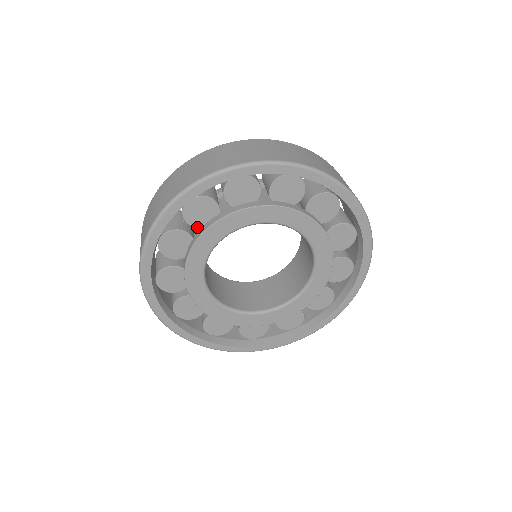
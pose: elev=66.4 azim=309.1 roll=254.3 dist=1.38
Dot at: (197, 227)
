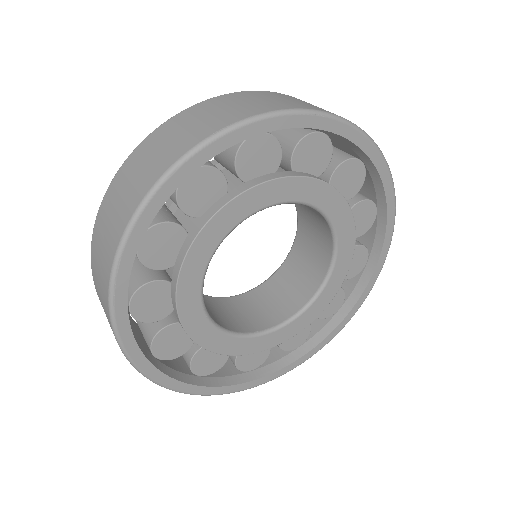
Dot at: (169, 313)
